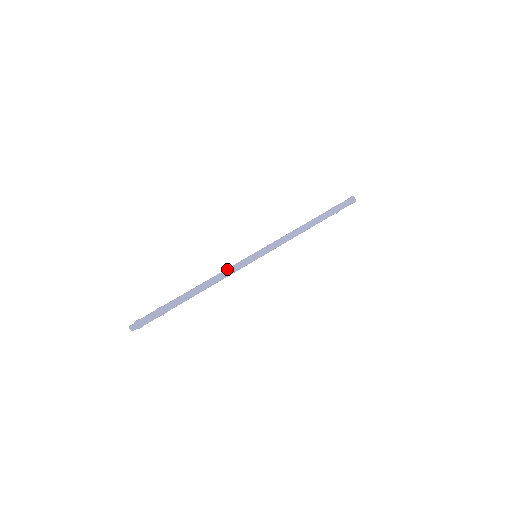
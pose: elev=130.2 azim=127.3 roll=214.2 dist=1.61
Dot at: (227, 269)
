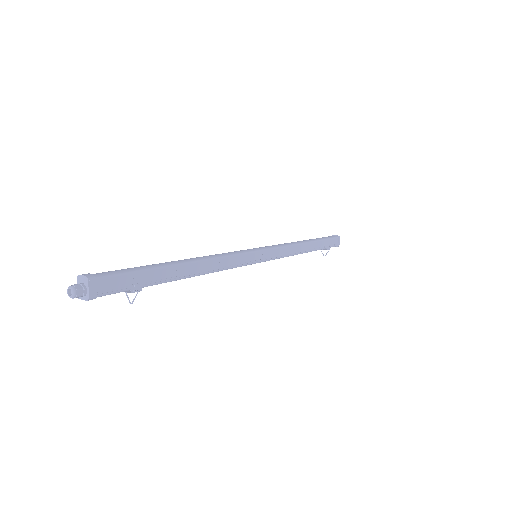
Dot at: occluded
